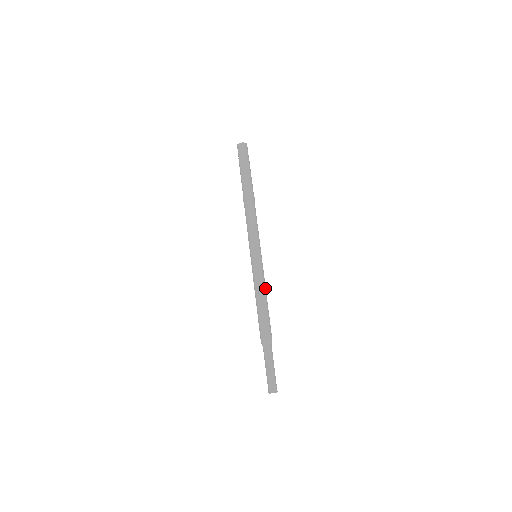
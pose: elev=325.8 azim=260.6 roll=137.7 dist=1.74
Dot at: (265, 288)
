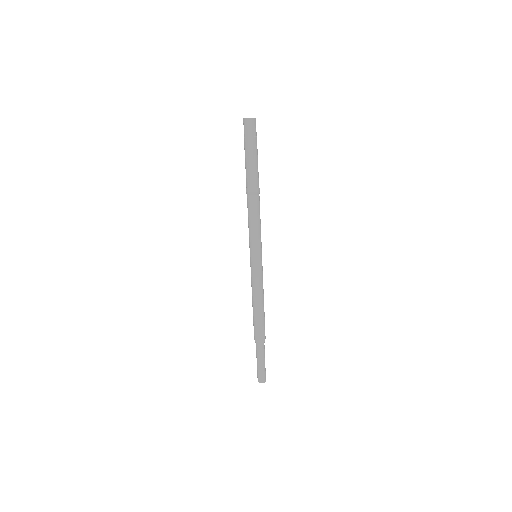
Dot at: (263, 289)
